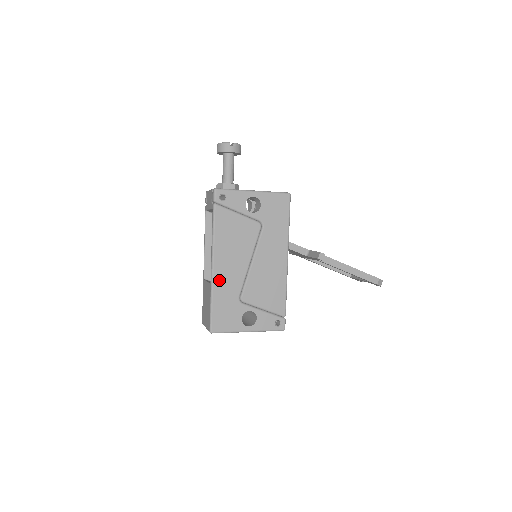
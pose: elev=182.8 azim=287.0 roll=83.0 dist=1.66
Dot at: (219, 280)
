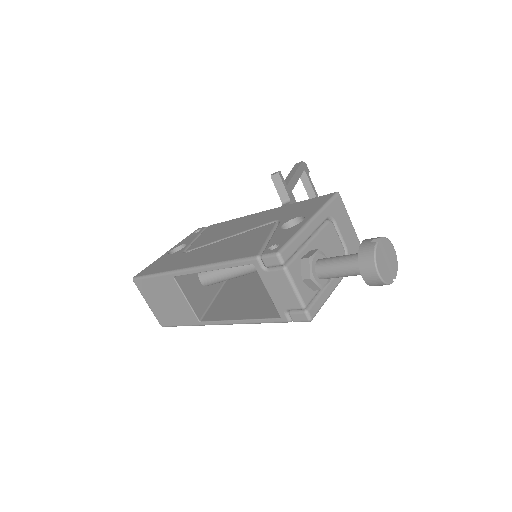
Dot at: occluded
